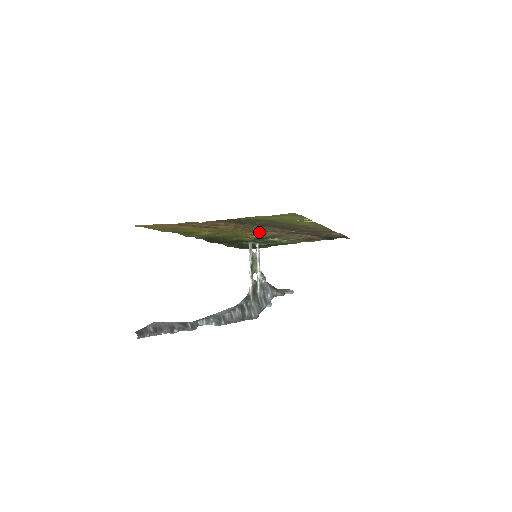
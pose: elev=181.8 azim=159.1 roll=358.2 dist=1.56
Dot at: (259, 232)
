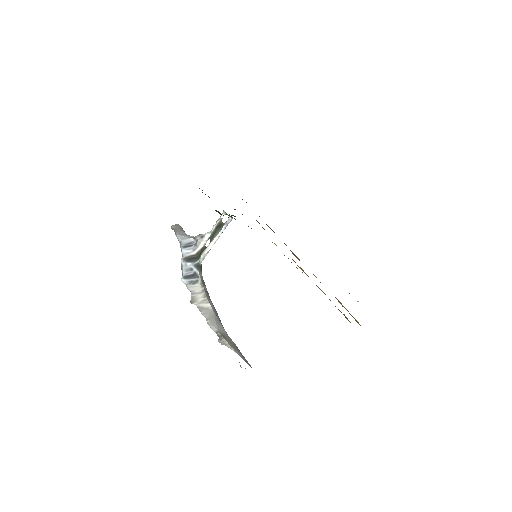
Dot at: occluded
